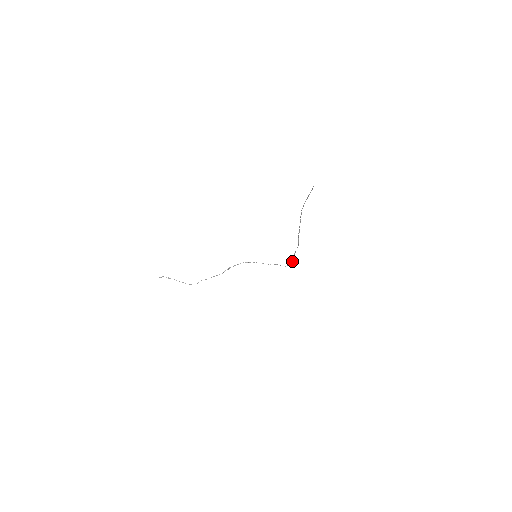
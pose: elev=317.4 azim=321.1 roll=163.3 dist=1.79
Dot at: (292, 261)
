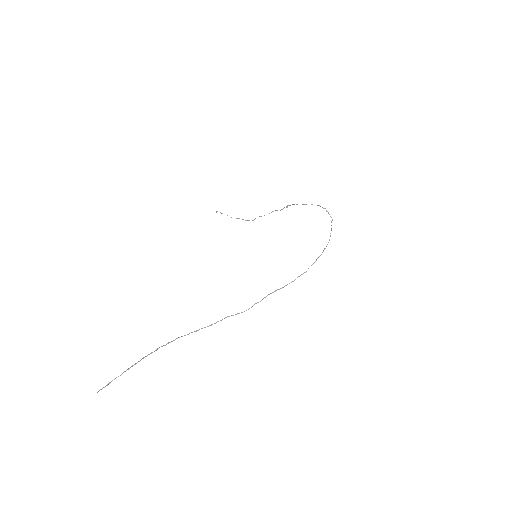
Dot at: (300, 275)
